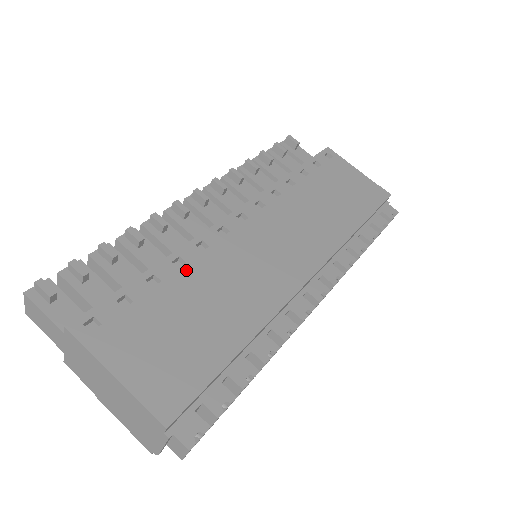
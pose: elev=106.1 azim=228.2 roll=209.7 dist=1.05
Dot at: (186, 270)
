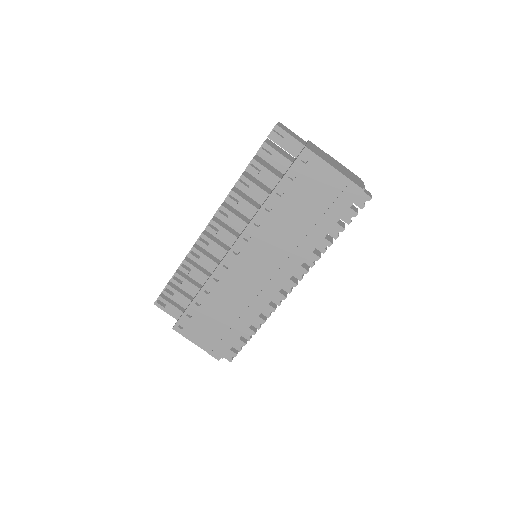
Dot at: (211, 295)
